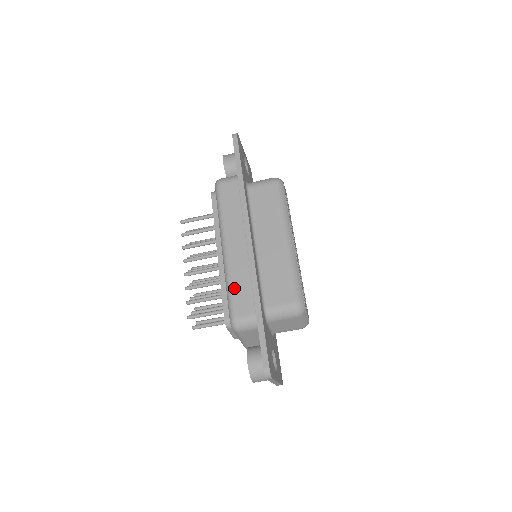
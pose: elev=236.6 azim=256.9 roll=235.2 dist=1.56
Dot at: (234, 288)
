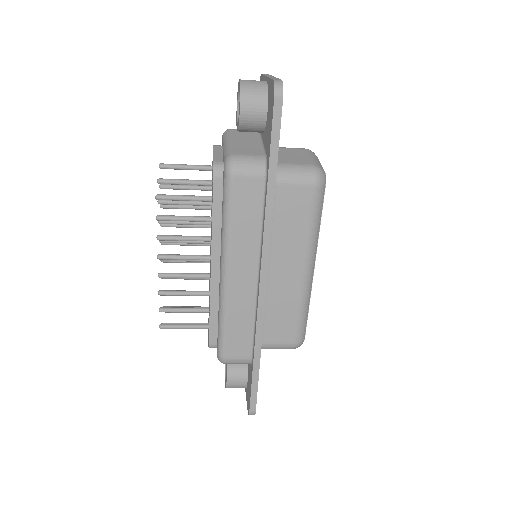
Dot at: (230, 328)
